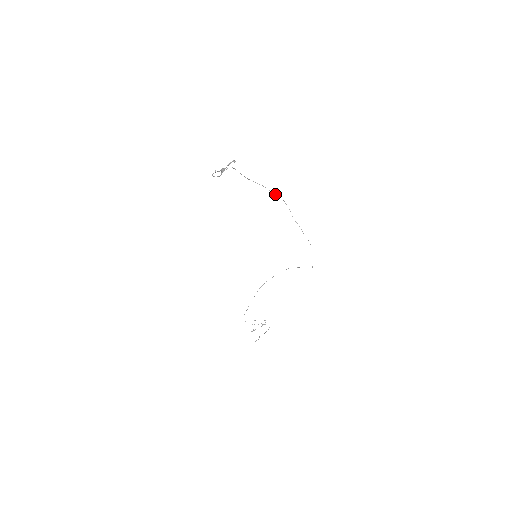
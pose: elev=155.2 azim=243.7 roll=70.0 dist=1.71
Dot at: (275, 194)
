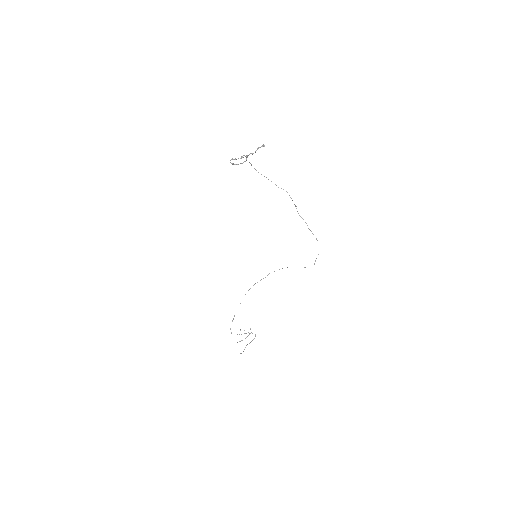
Dot at: occluded
